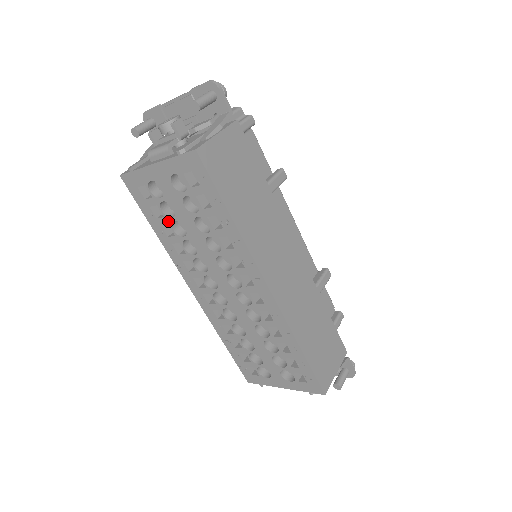
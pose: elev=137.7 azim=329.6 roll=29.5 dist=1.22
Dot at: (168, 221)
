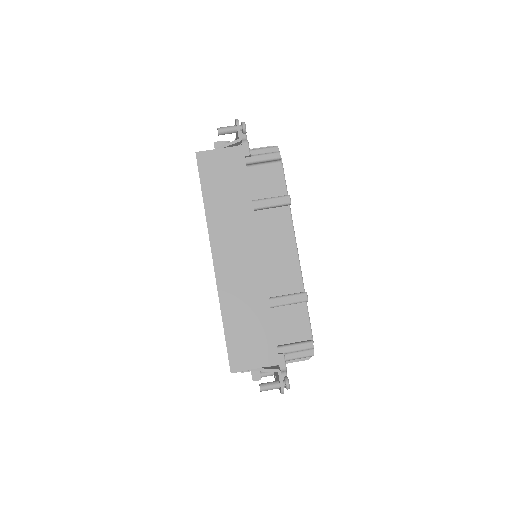
Dot at: occluded
